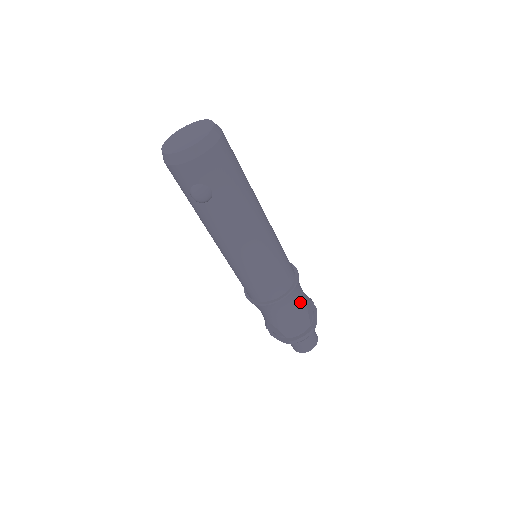
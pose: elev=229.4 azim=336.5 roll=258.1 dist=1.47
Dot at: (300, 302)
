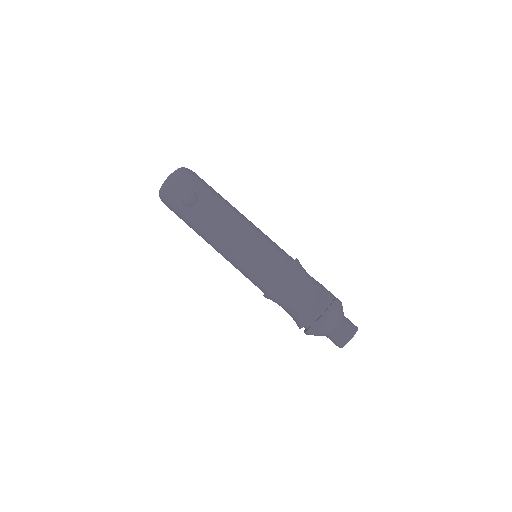
Dot at: (311, 278)
